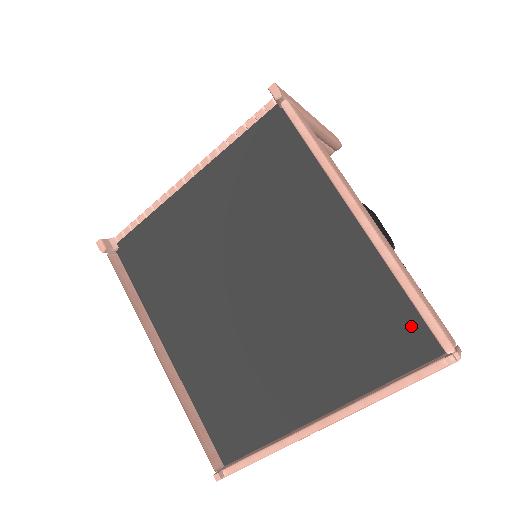
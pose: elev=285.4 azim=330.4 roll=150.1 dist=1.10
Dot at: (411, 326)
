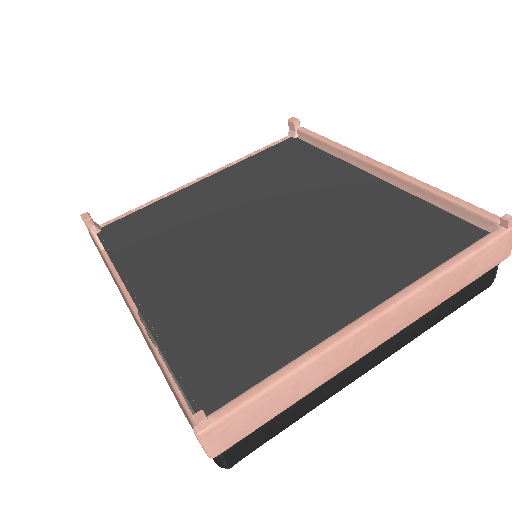
Dot at: (451, 226)
